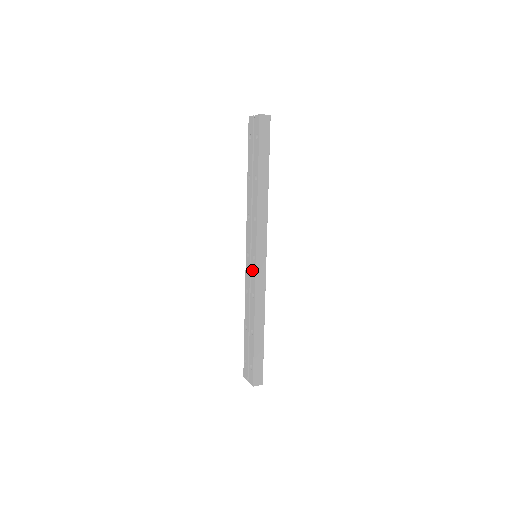
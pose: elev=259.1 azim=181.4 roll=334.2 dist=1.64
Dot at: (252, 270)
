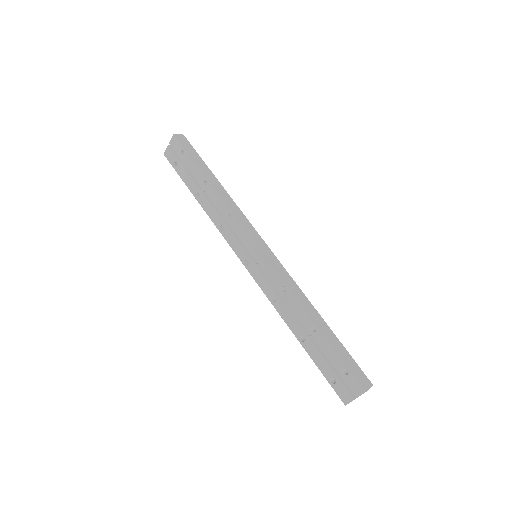
Dot at: (263, 266)
